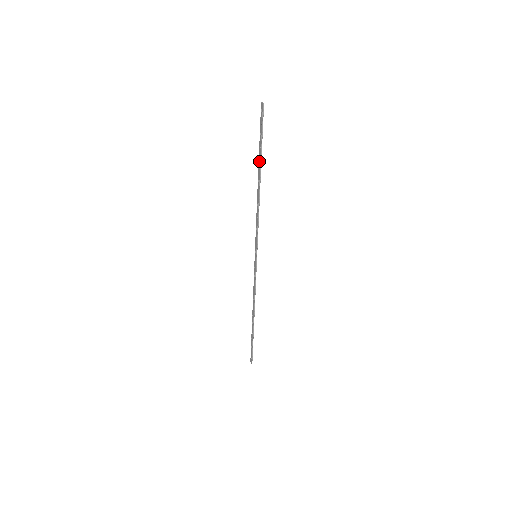
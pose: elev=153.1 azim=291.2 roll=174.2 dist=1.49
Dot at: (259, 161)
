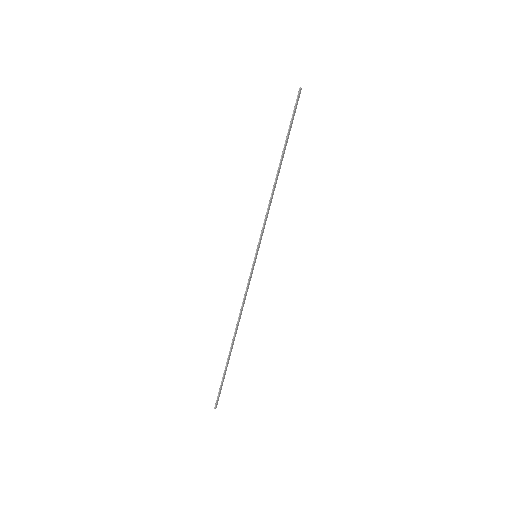
Dot at: (284, 146)
